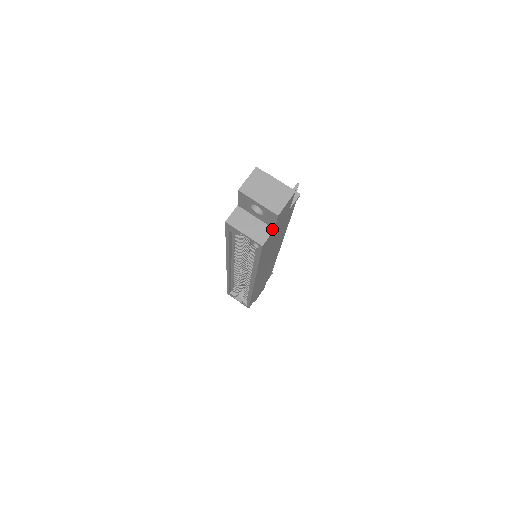
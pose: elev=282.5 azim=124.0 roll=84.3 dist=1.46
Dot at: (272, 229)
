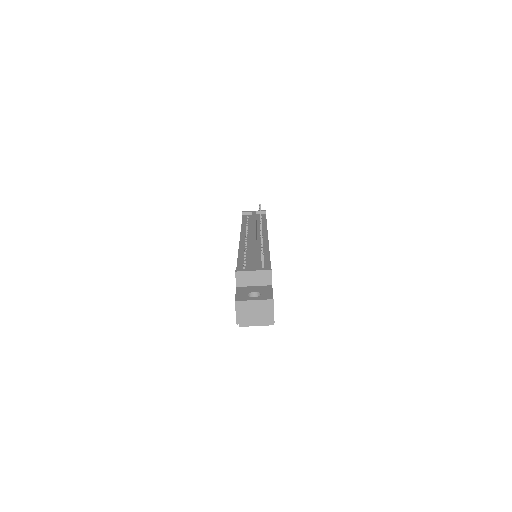
Dot at: occluded
